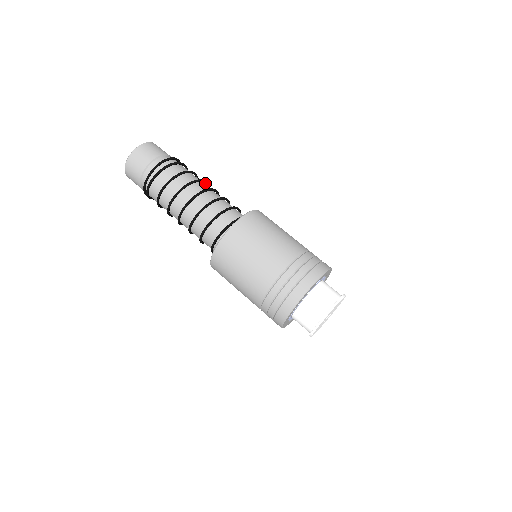
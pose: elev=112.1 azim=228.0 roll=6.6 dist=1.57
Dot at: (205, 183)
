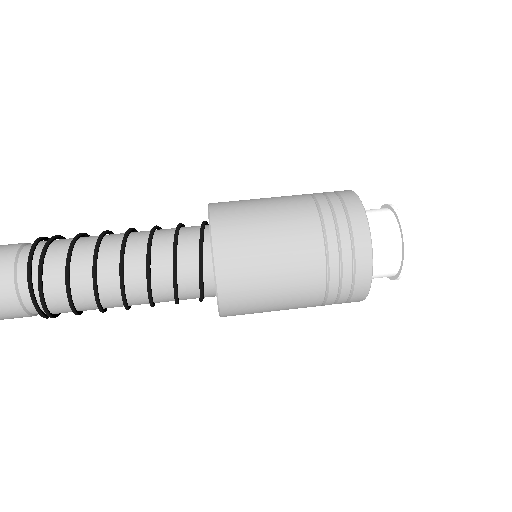
Dot at: occluded
